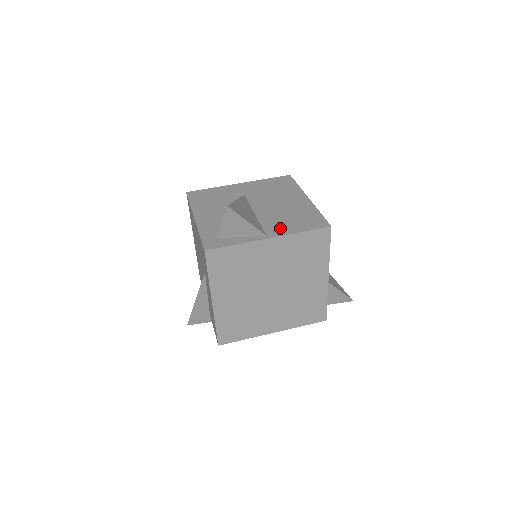
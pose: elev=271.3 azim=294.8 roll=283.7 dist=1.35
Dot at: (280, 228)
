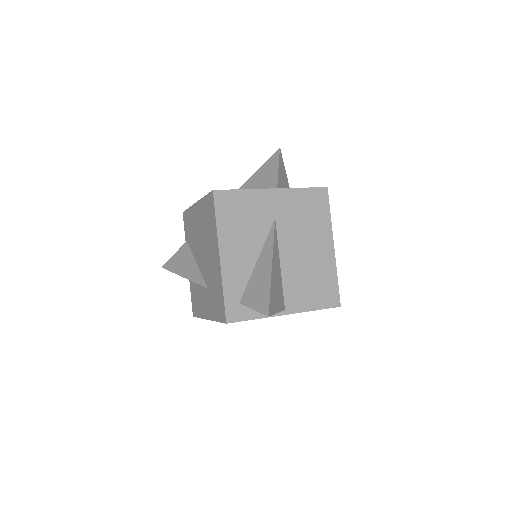
Dot at: (299, 299)
